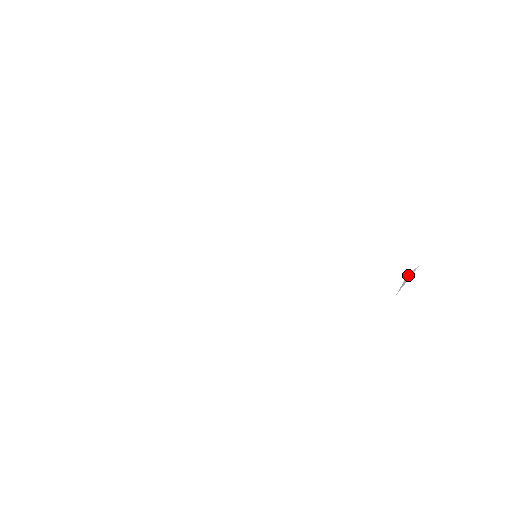
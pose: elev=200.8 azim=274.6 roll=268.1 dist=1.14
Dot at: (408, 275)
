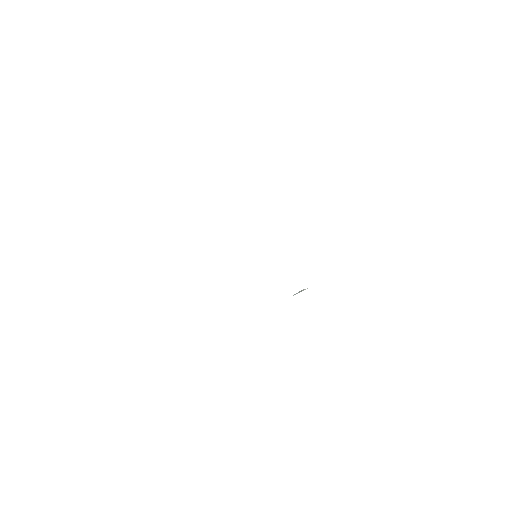
Dot at: (302, 290)
